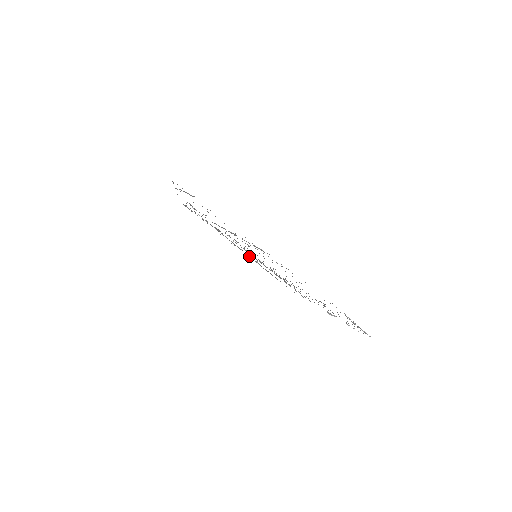
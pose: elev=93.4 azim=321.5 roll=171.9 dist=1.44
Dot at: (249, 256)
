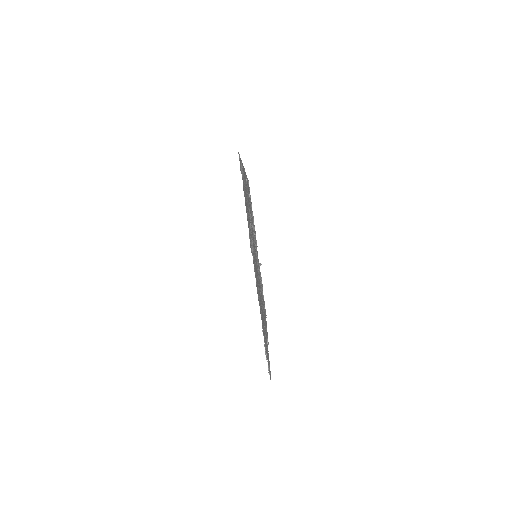
Dot at: occluded
